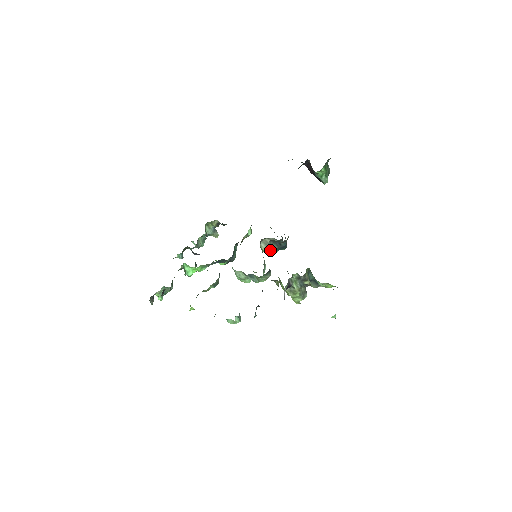
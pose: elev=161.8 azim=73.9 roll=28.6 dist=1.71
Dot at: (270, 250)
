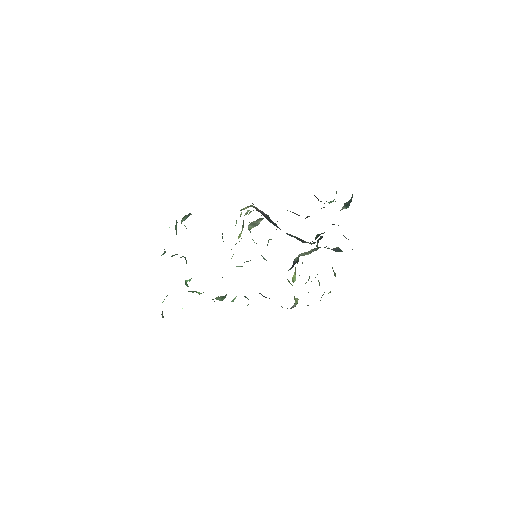
Dot at: (267, 245)
